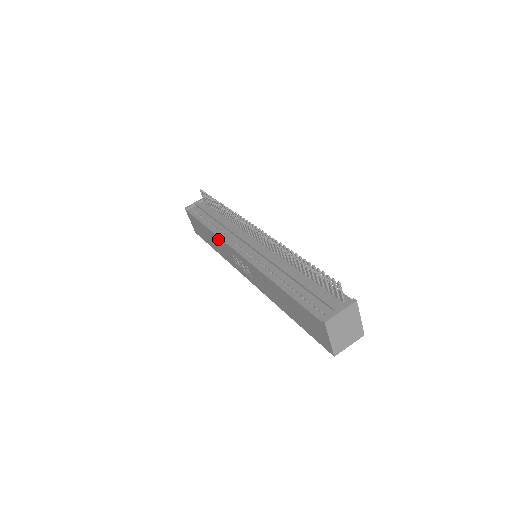
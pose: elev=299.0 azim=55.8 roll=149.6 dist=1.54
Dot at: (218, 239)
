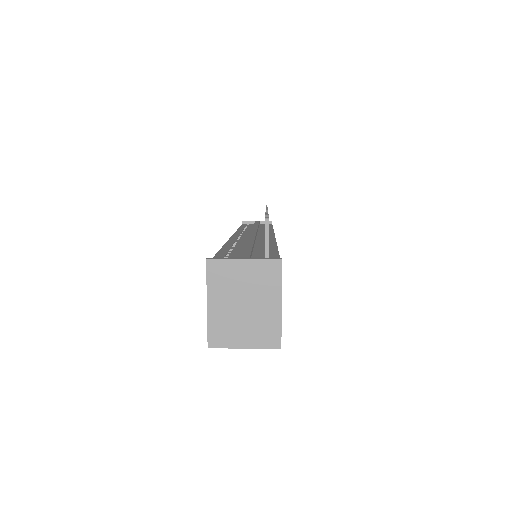
Dot at: occluded
